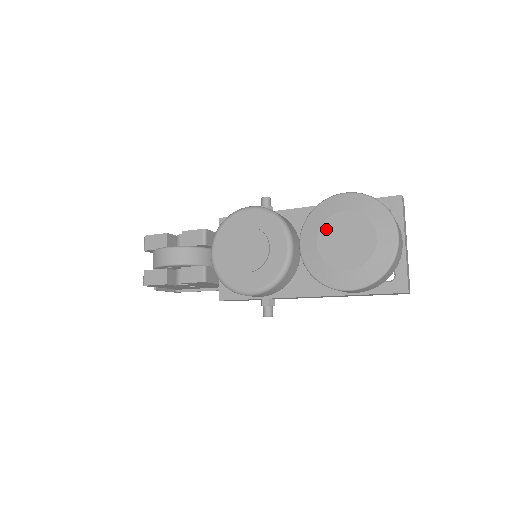
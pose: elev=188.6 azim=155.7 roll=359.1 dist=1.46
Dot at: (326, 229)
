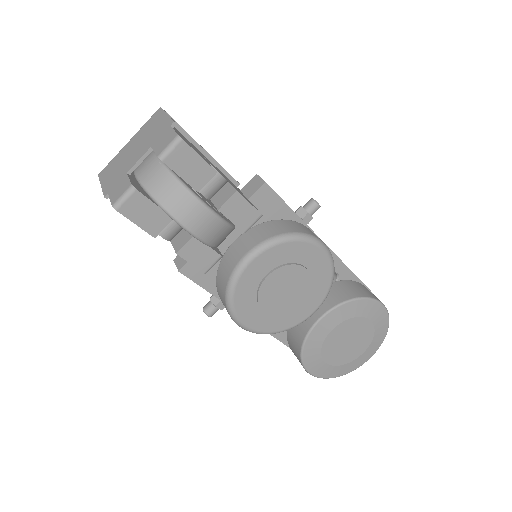
Dot at: (349, 324)
